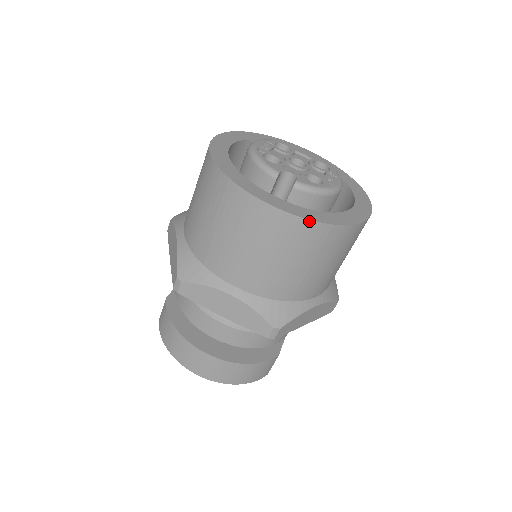
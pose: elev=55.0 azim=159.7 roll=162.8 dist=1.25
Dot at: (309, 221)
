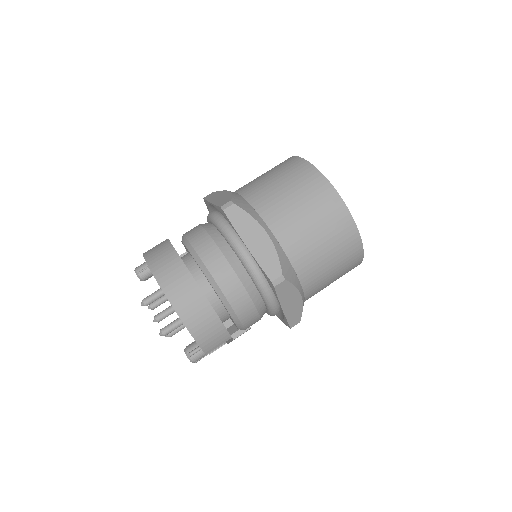
Dot at: (350, 215)
